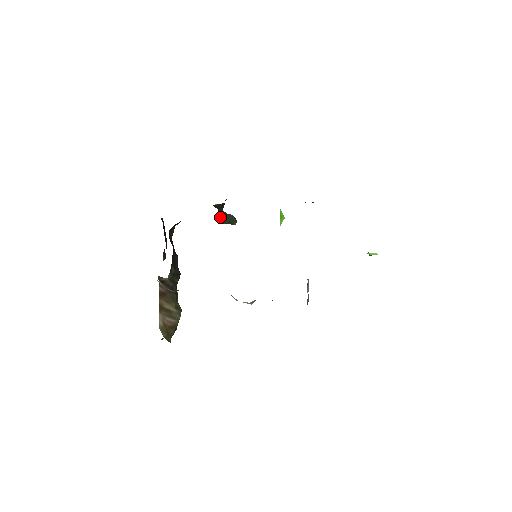
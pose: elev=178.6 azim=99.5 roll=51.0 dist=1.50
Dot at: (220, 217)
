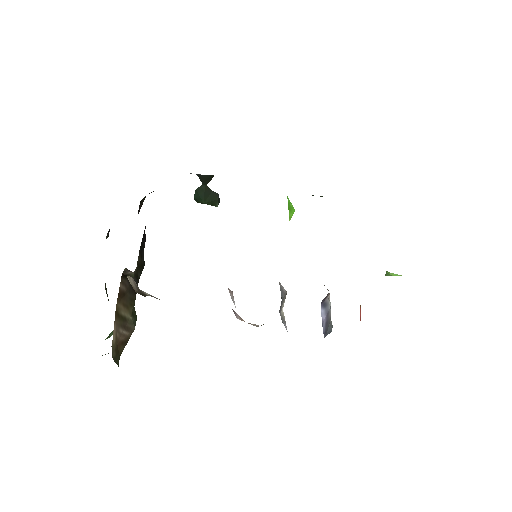
Dot at: (201, 193)
